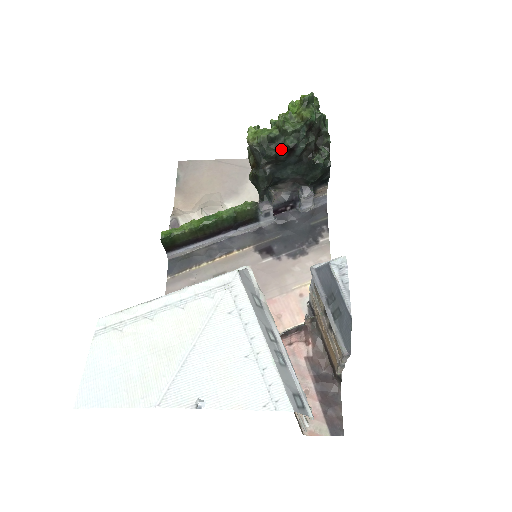
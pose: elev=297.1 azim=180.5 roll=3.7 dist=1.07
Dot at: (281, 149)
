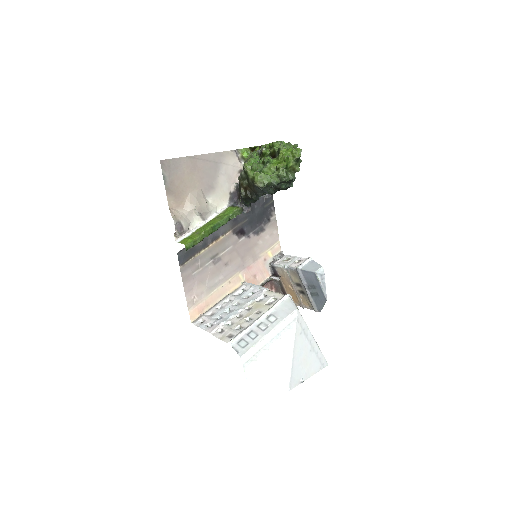
Dot at: (277, 189)
